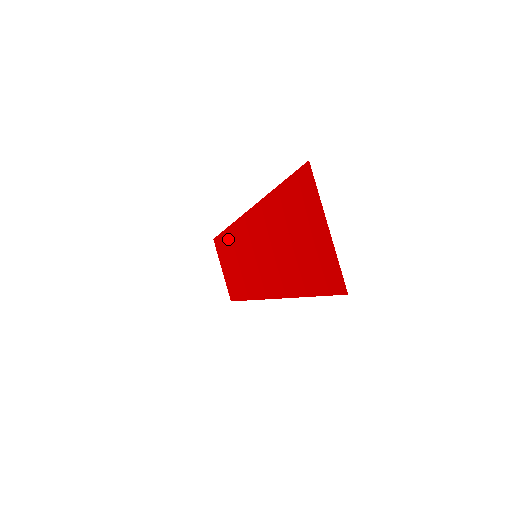
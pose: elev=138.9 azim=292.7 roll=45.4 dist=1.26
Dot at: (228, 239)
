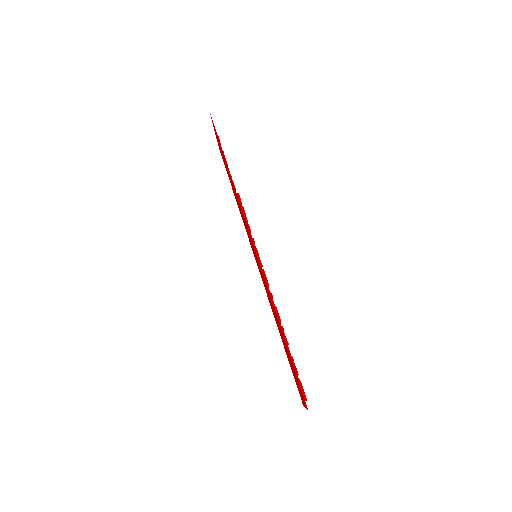
Dot at: (230, 176)
